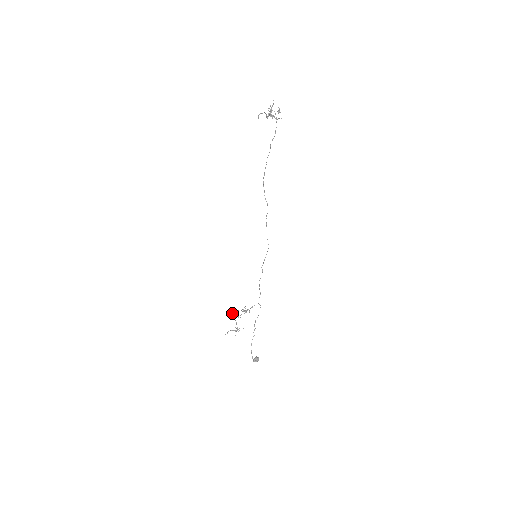
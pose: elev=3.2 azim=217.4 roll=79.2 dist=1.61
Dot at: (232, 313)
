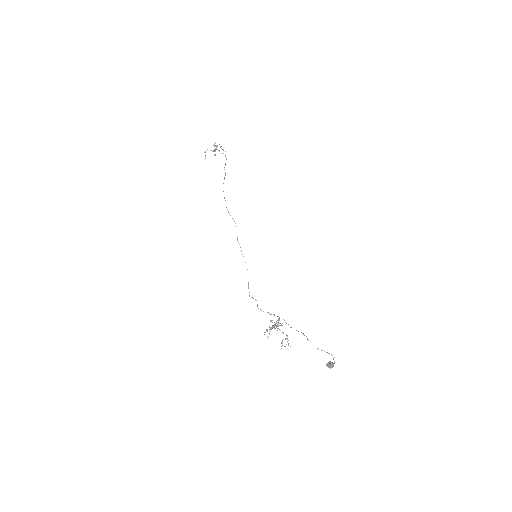
Dot at: occluded
